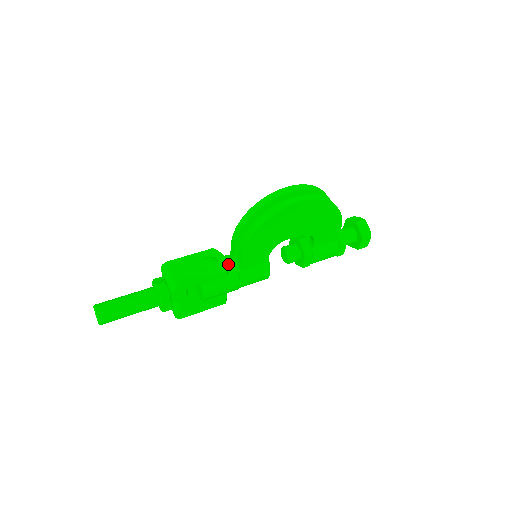
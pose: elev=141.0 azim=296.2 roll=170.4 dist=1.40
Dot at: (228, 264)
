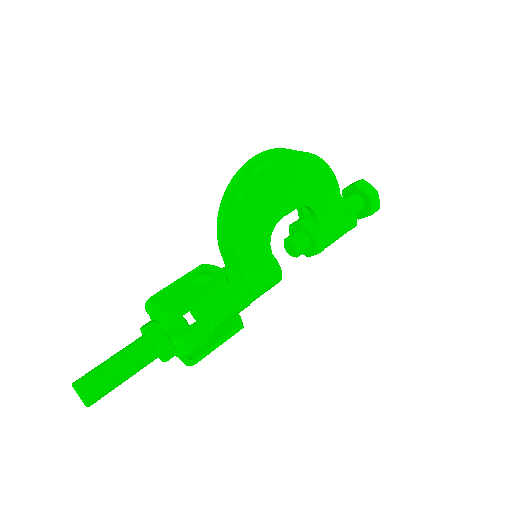
Dot at: occluded
